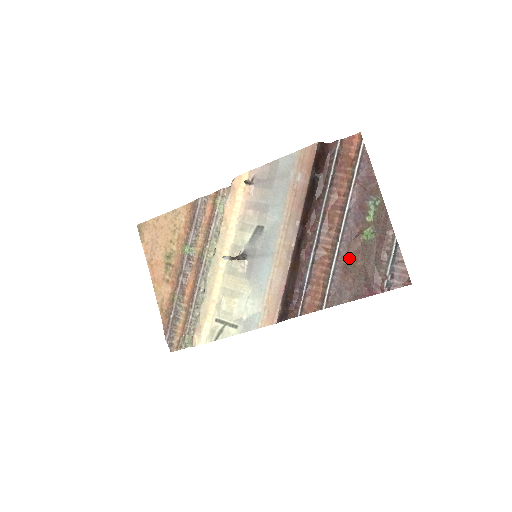
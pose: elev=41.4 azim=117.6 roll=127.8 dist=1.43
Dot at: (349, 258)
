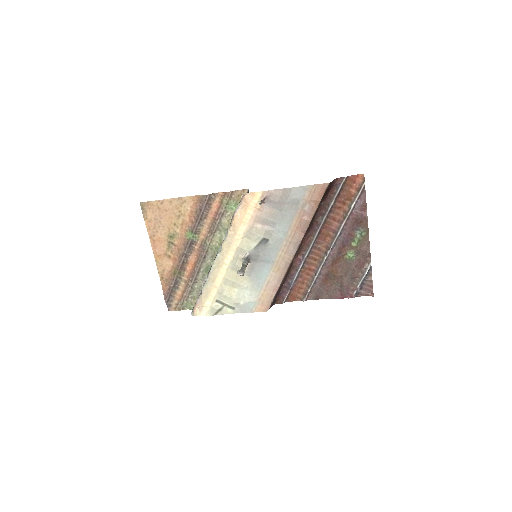
Dot at: (331, 269)
